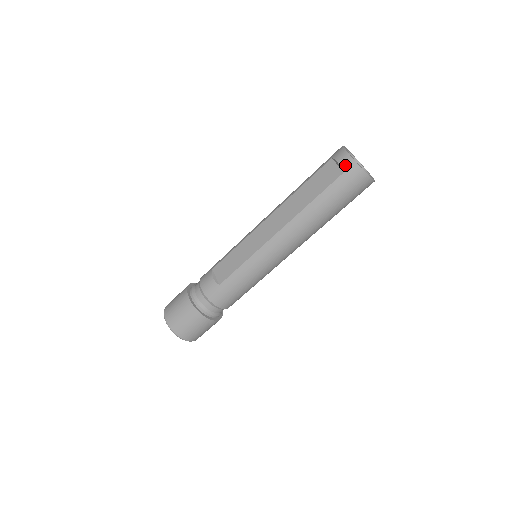
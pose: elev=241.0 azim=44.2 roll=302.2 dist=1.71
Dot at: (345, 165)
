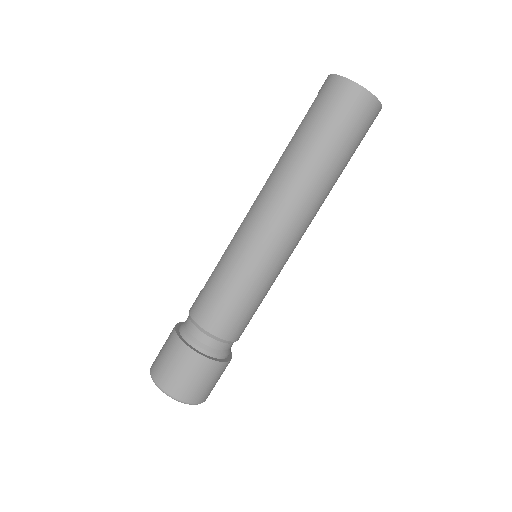
Dot at: (321, 87)
